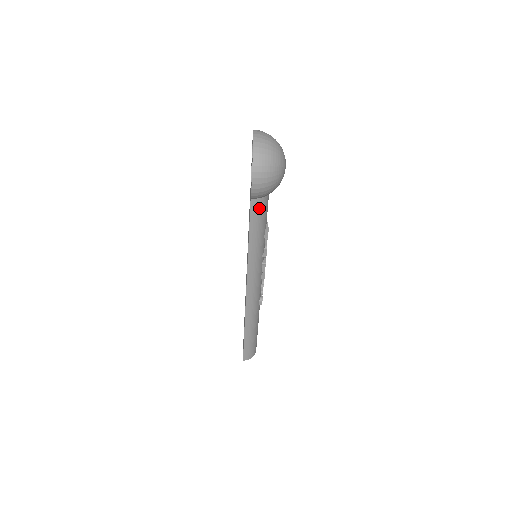
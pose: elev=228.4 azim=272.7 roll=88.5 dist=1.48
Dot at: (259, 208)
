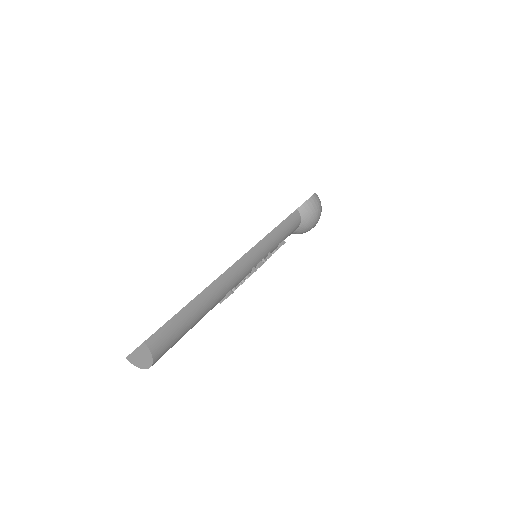
Dot at: (296, 220)
